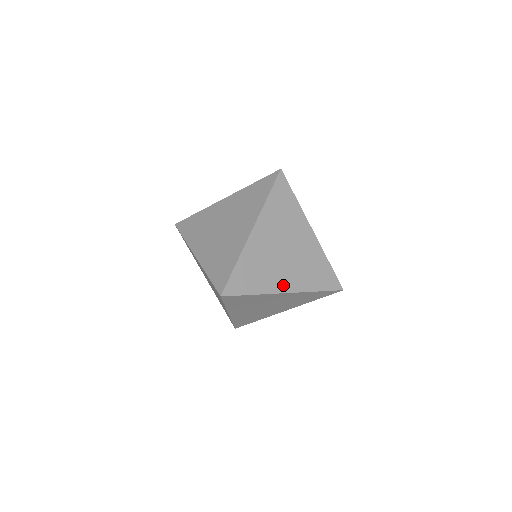
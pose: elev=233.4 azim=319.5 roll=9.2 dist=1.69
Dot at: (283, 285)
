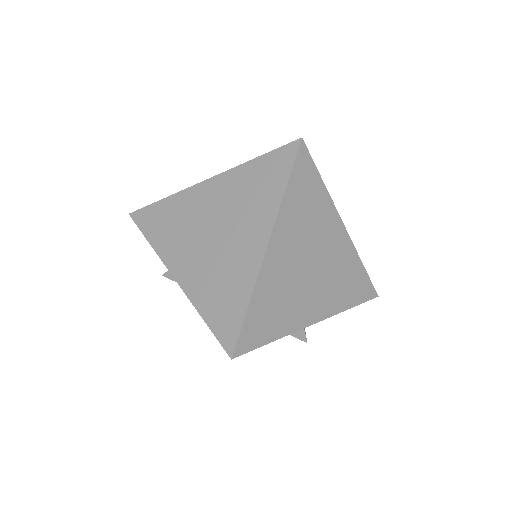
Dot at: occluded
